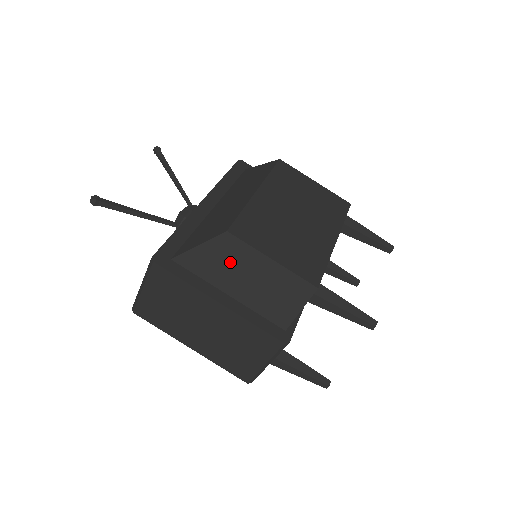
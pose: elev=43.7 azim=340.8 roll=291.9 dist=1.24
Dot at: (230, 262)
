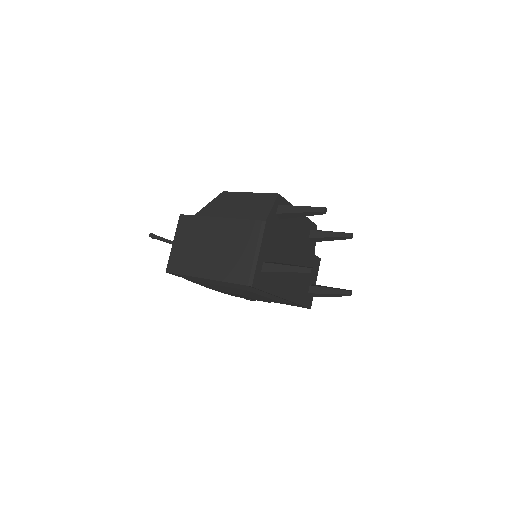
Dot at: (226, 204)
